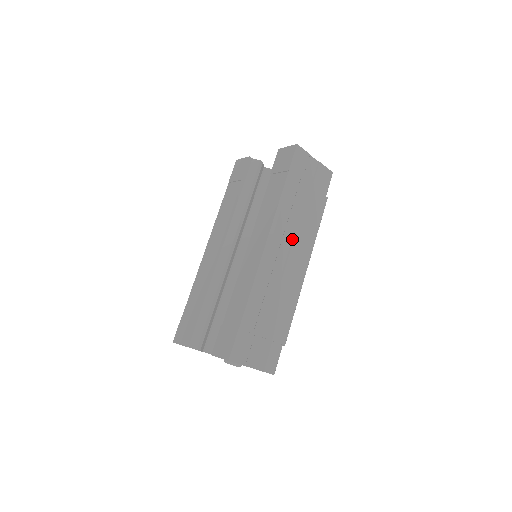
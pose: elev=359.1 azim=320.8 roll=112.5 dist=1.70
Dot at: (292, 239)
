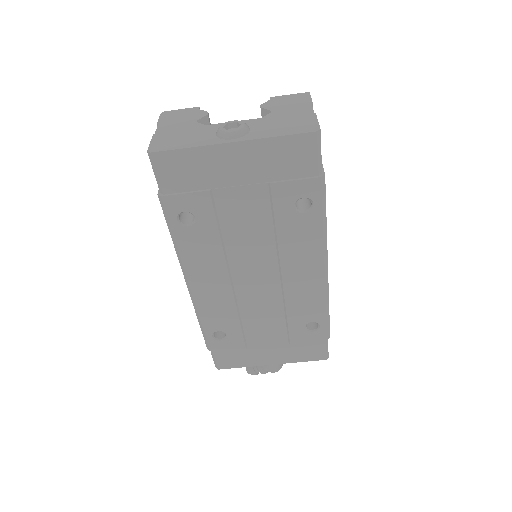
Dot at: occluded
